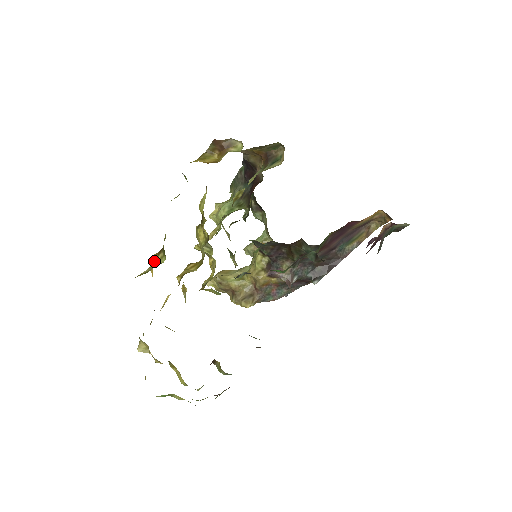
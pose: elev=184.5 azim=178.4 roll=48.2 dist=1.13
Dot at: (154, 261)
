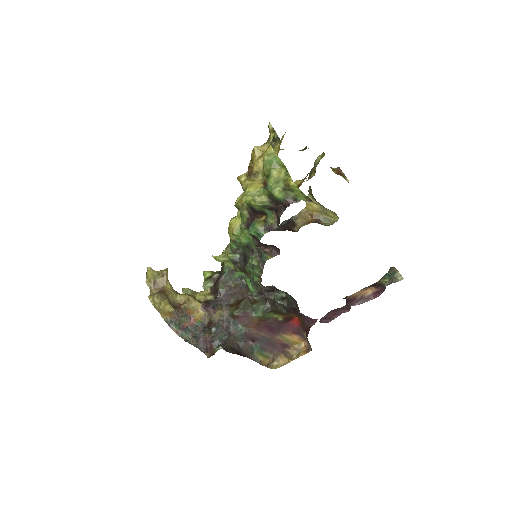
Dot at: occluded
